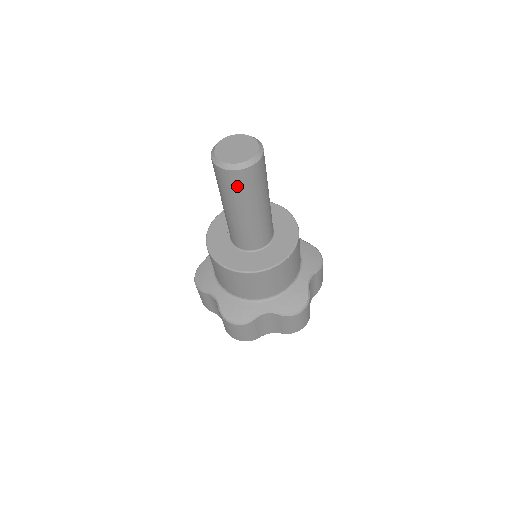
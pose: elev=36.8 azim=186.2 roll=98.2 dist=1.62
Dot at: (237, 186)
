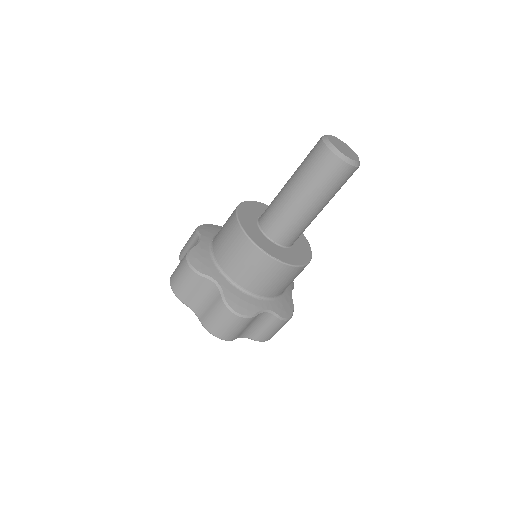
Dot at: (336, 179)
